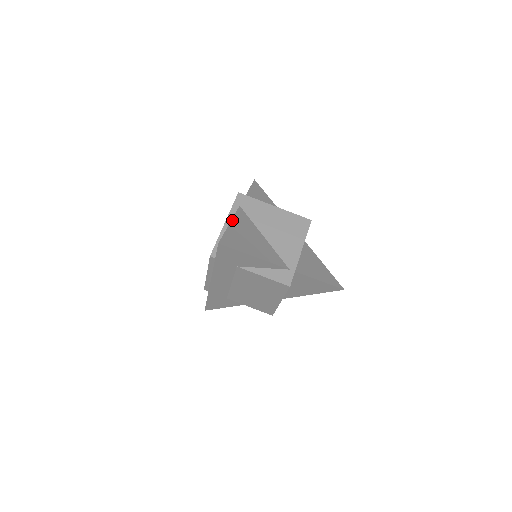
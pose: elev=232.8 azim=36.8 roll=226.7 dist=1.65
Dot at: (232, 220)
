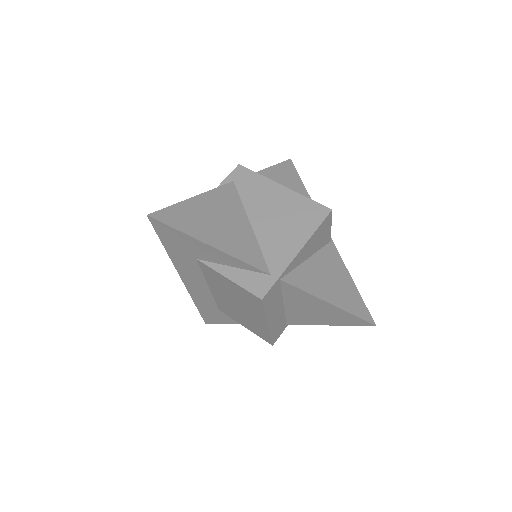
Dot at: (202, 194)
